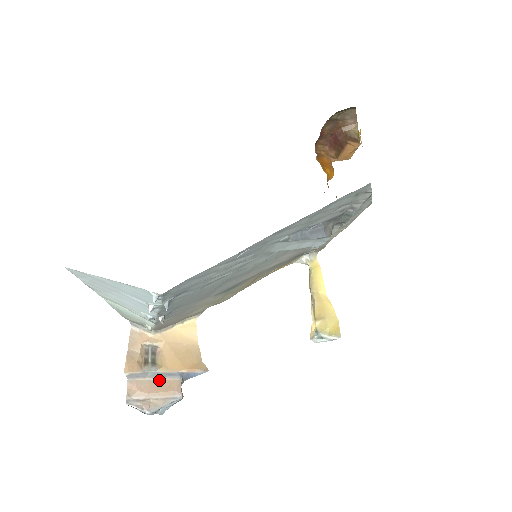
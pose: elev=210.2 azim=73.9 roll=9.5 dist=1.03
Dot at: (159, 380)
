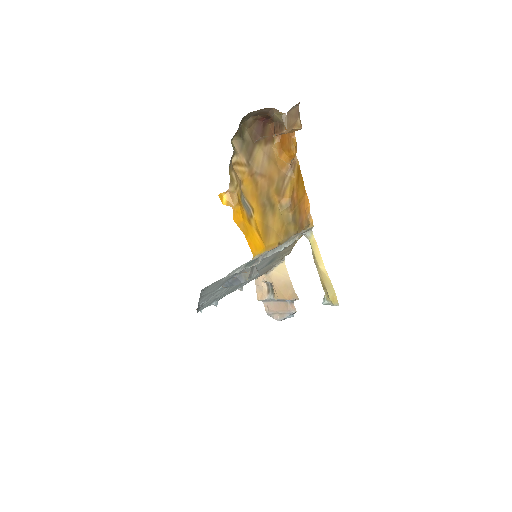
Dot at: (278, 302)
